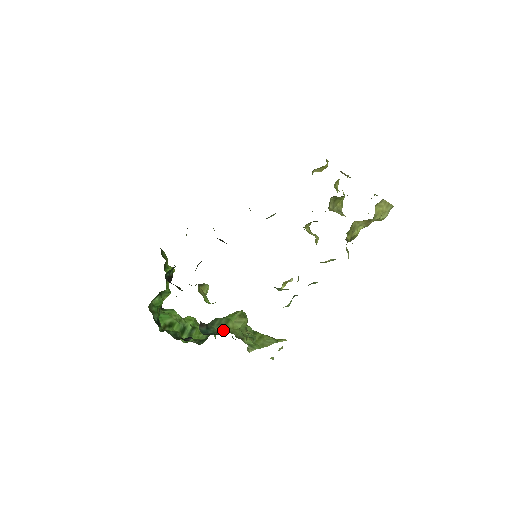
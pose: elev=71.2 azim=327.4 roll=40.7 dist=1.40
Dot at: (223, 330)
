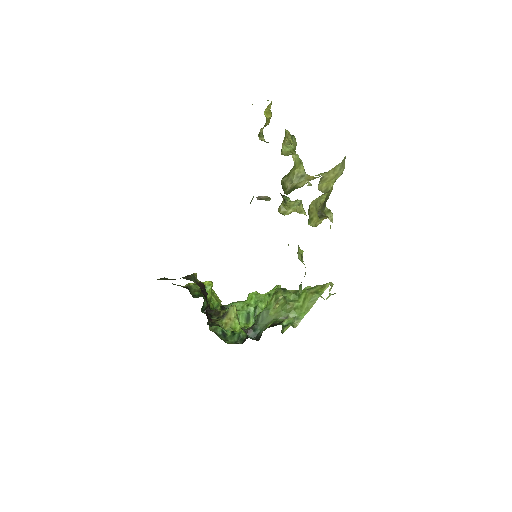
Dot at: (268, 321)
